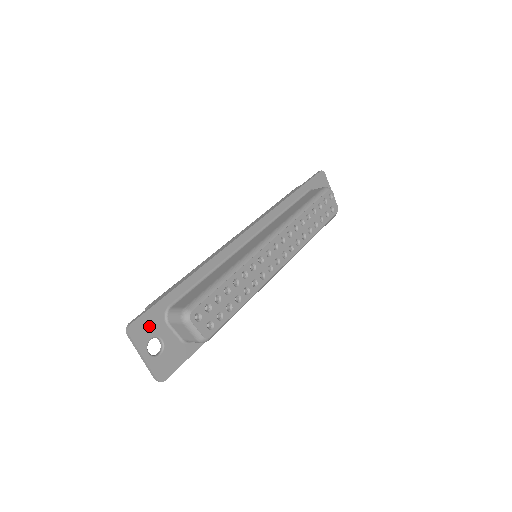
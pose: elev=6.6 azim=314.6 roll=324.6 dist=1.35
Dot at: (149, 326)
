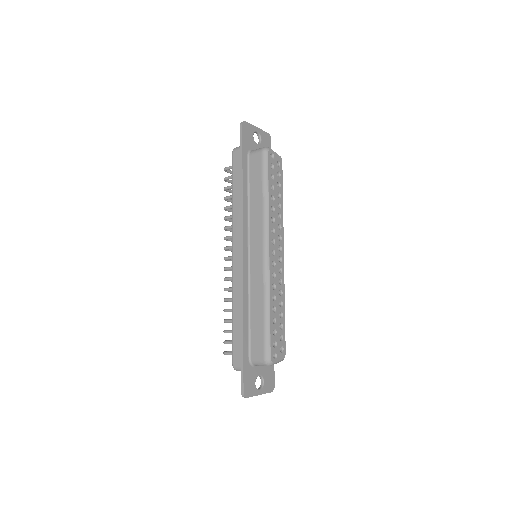
Dot at: (250, 381)
